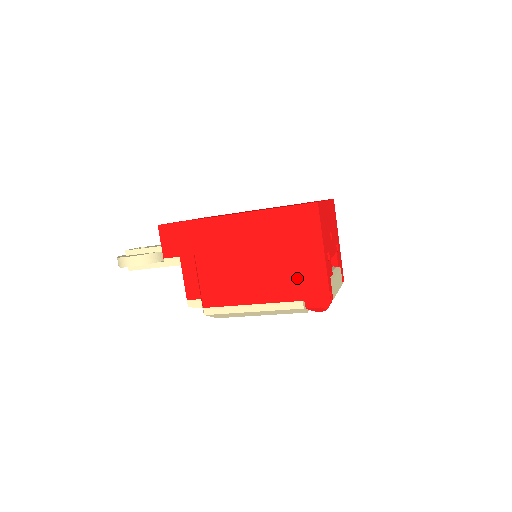
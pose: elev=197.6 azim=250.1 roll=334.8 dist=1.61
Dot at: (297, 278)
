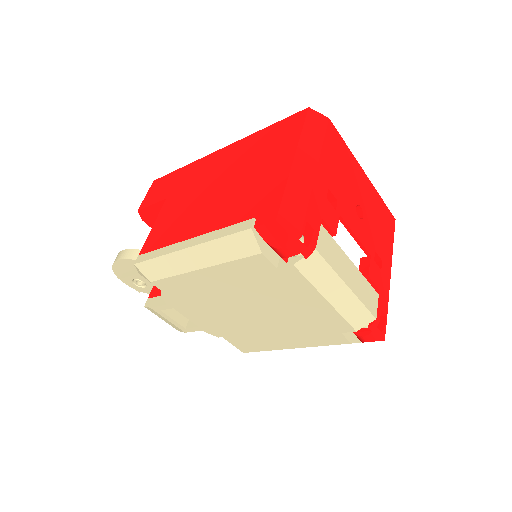
Dot at: (261, 190)
